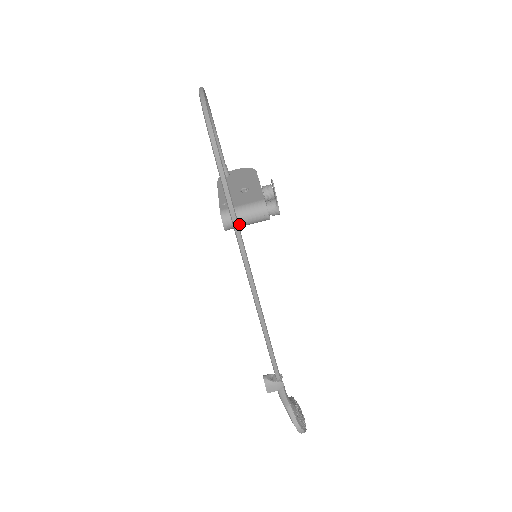
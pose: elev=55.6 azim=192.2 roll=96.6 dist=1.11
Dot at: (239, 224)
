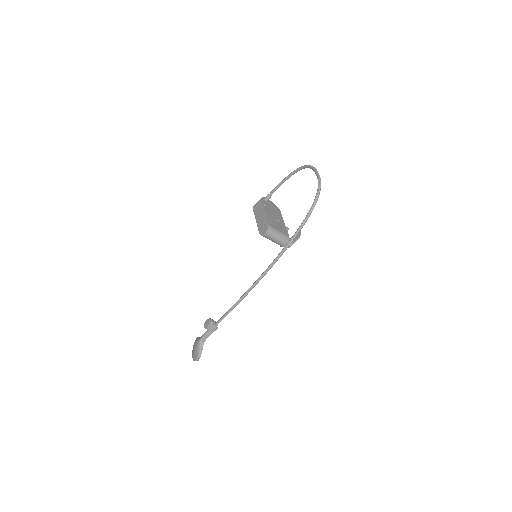
Dot at: (271, 238)
